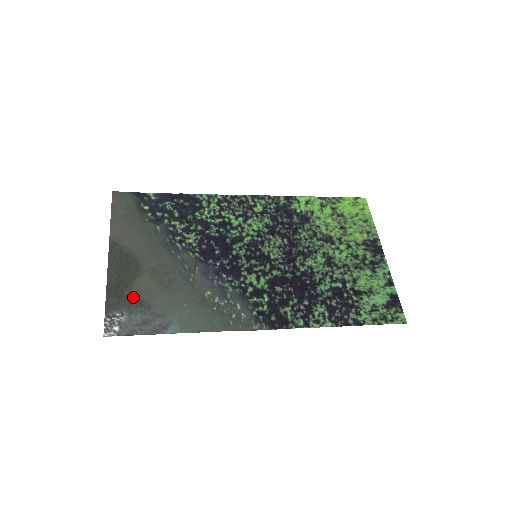
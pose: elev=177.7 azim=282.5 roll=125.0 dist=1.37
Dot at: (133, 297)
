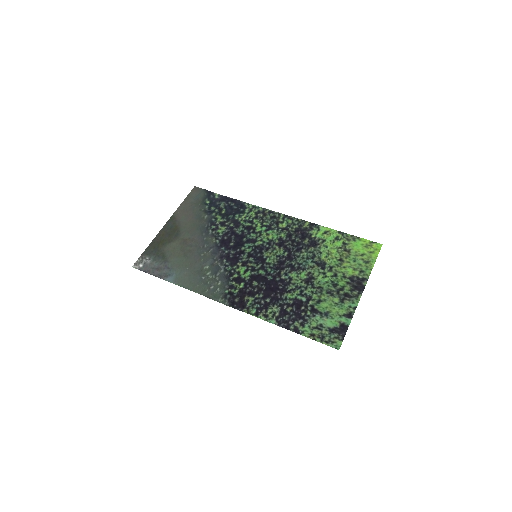
Dot at: (162, 252)
